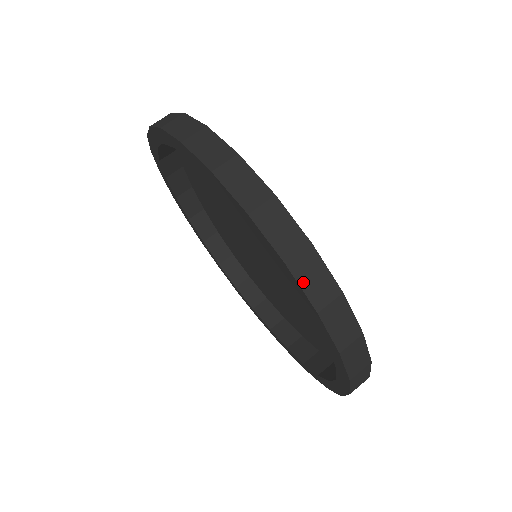
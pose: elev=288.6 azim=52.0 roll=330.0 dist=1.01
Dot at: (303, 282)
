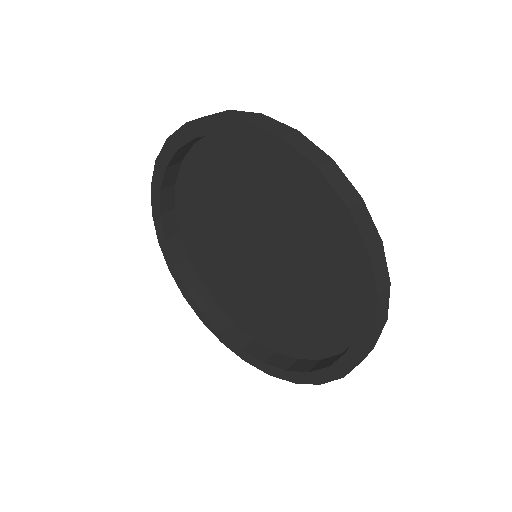
Dot at: (375, 270)
